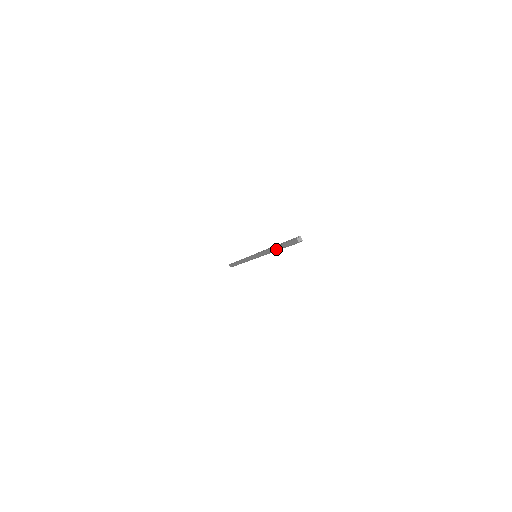
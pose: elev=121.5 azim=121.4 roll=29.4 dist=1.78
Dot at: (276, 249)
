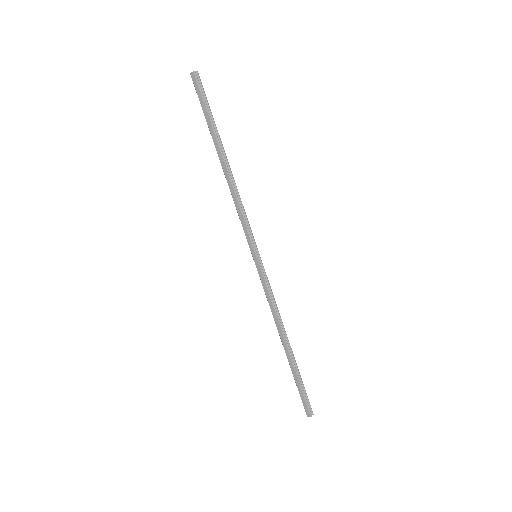
Dot at: (219, 153)
